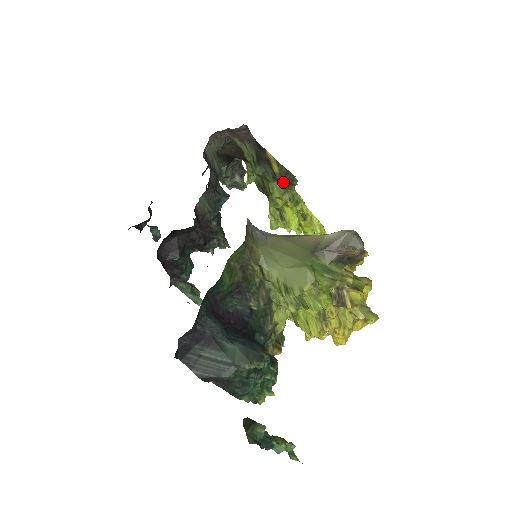
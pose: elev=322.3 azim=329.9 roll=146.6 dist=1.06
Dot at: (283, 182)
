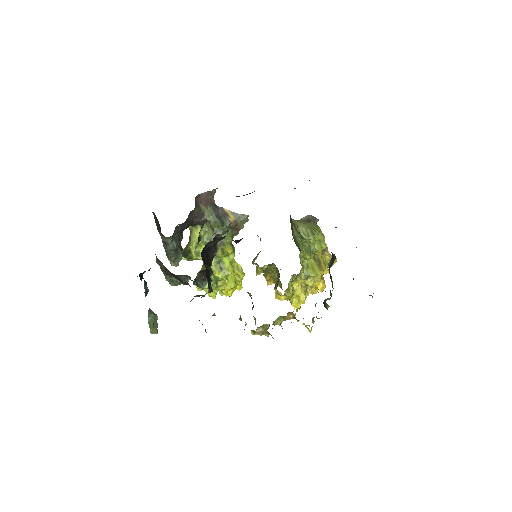
Dot at: (233, 229)
